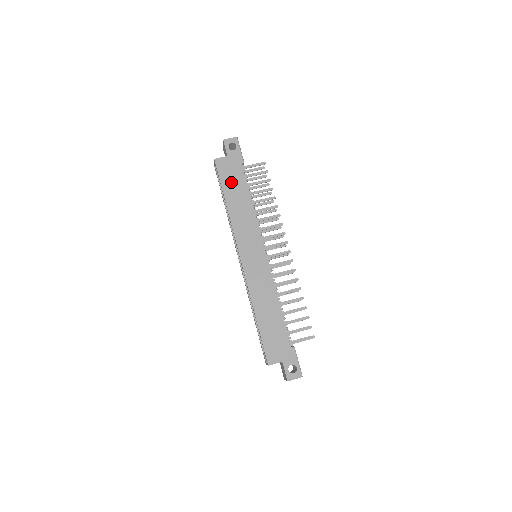
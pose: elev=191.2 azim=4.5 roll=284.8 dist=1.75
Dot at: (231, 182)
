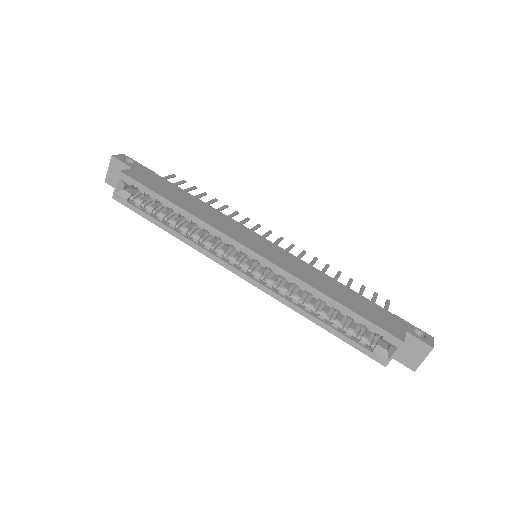
Dot at: (162, 188)
